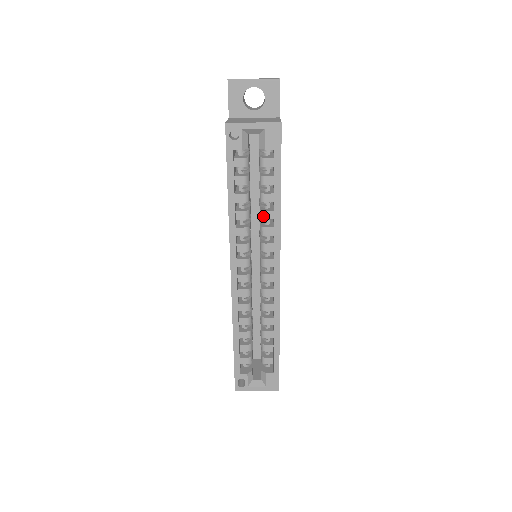
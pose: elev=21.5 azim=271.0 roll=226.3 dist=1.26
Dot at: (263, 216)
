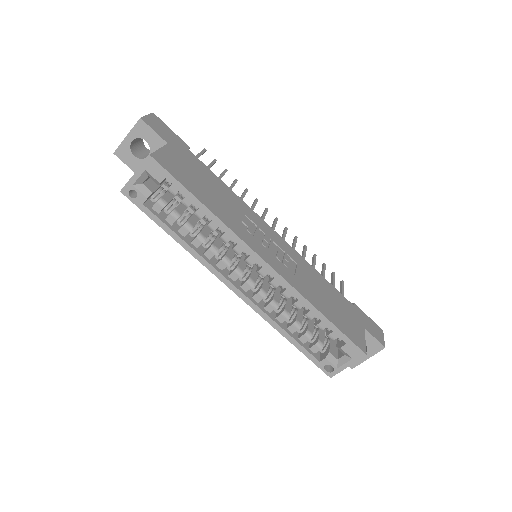
Dot at: (211, 229)
